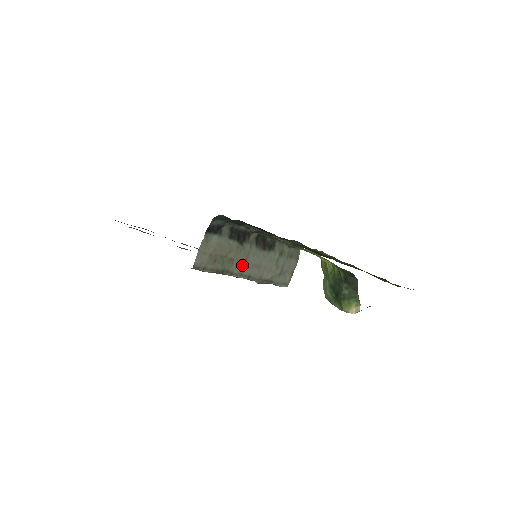
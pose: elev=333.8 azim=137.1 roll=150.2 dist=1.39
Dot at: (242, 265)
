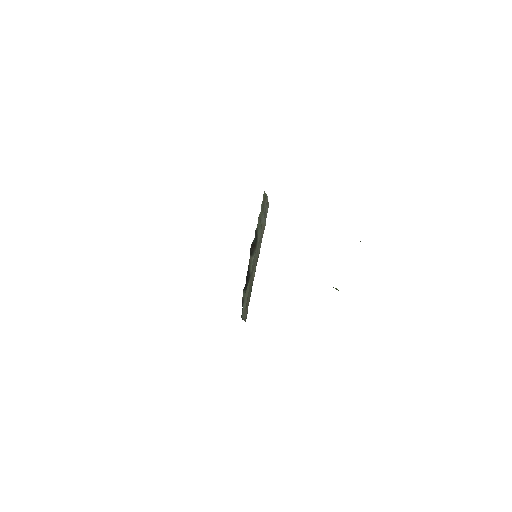
Dot at: (254, 269)
